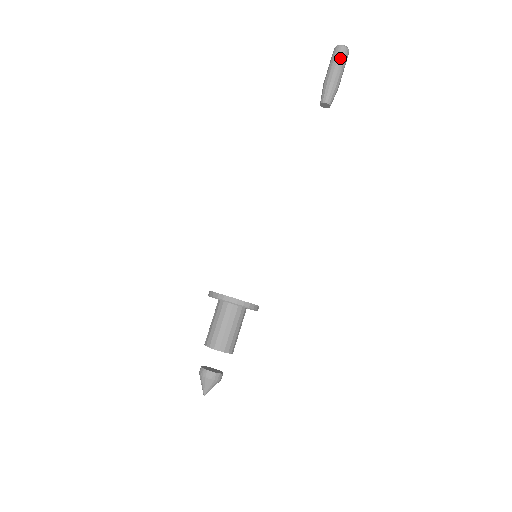
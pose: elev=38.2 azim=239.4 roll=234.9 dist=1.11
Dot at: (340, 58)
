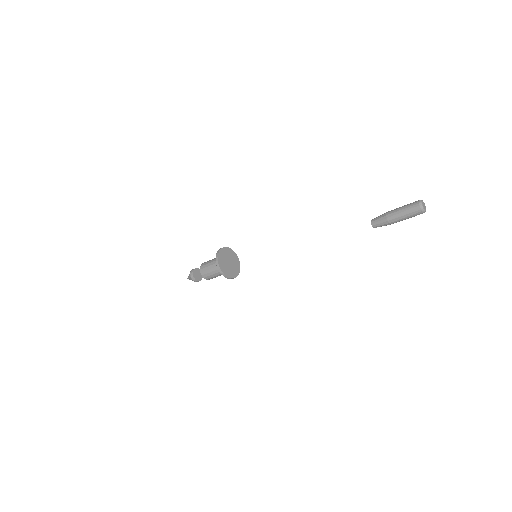
Dot at: (411, 215)
